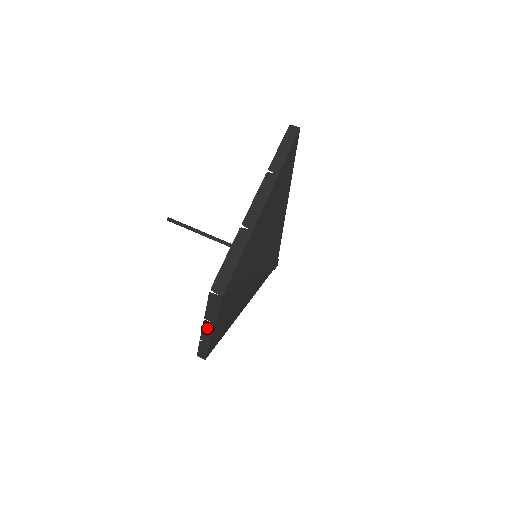
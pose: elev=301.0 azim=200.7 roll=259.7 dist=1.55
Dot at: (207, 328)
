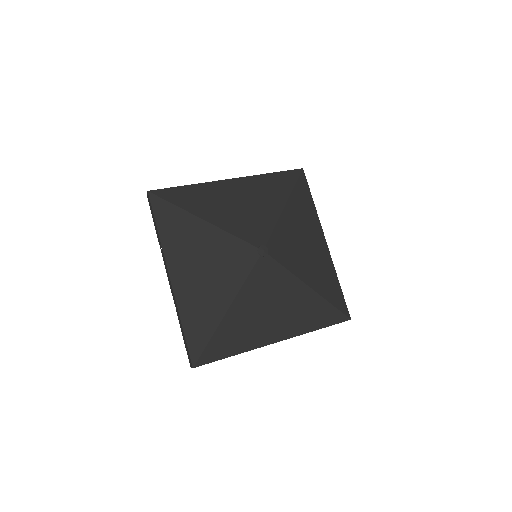
Dot at: (166, 267)
